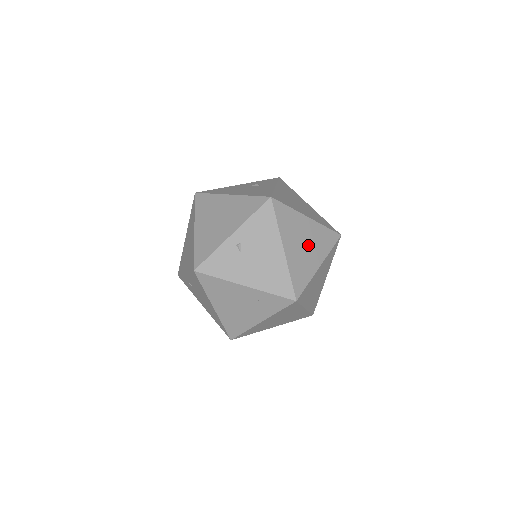
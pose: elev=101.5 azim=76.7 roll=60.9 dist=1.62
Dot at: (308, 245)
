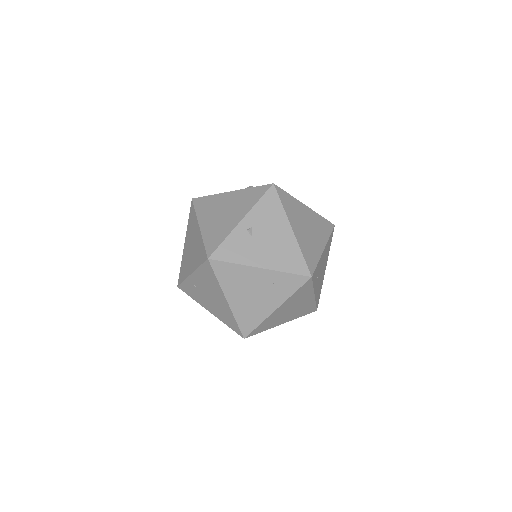
Dot at: (311, 229)
